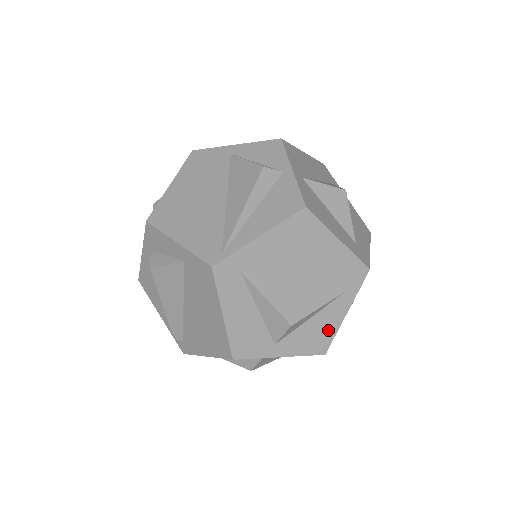
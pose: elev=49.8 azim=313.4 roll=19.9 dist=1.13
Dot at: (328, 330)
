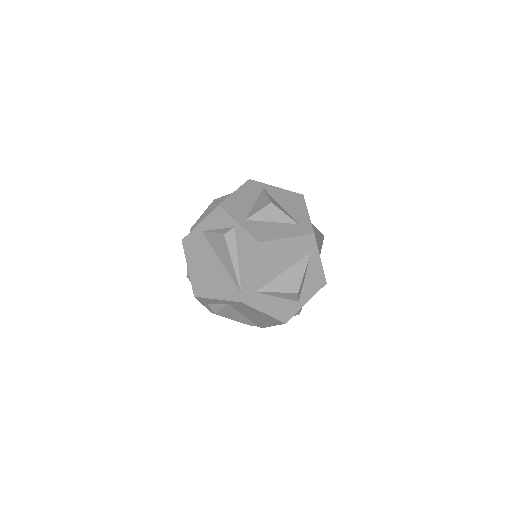
Dot at: (318, 274)
